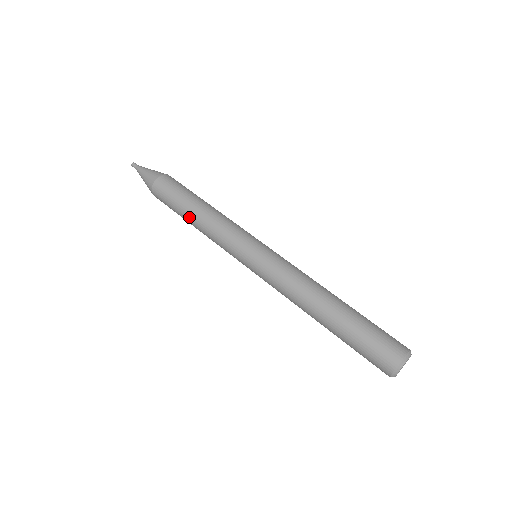
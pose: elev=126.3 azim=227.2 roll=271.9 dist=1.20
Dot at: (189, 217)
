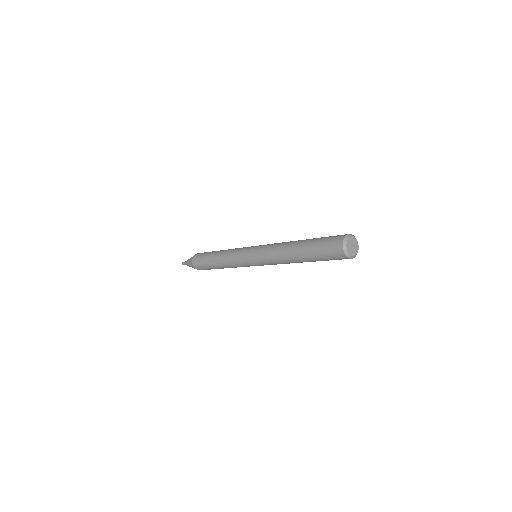
Dot at: (215, 264)
